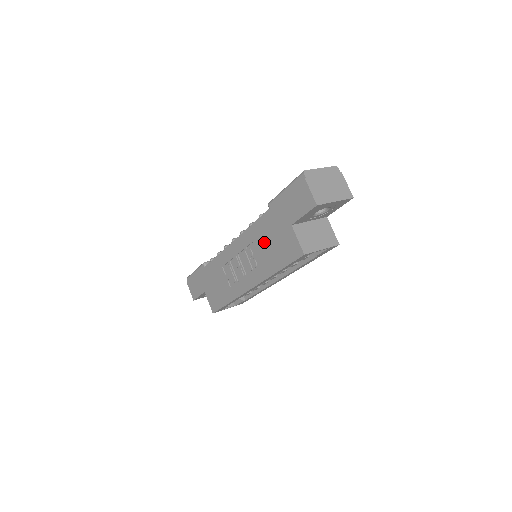
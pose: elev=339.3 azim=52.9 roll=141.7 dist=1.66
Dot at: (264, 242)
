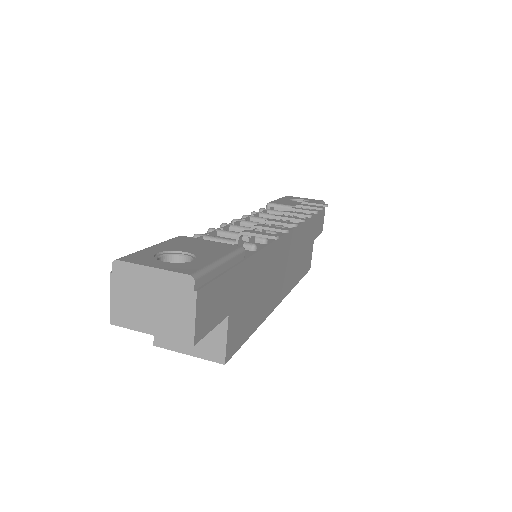
Dot at: occluded
